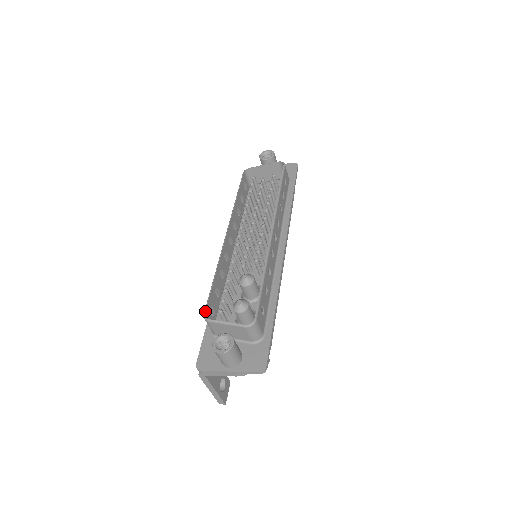
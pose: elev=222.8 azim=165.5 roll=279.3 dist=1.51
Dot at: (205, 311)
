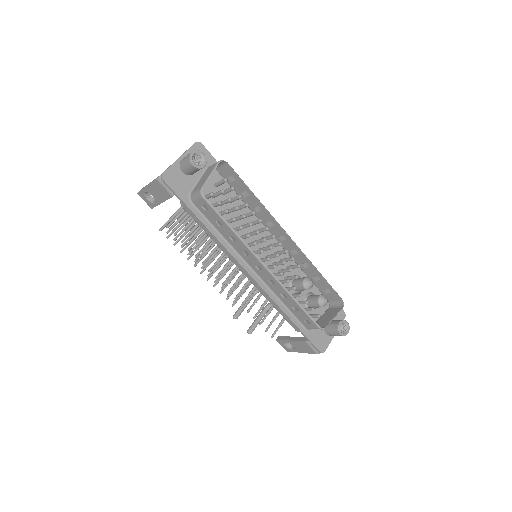
Dot at: (319, 326)
